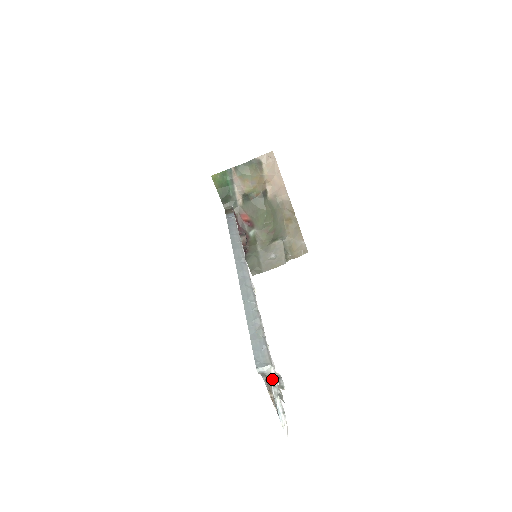
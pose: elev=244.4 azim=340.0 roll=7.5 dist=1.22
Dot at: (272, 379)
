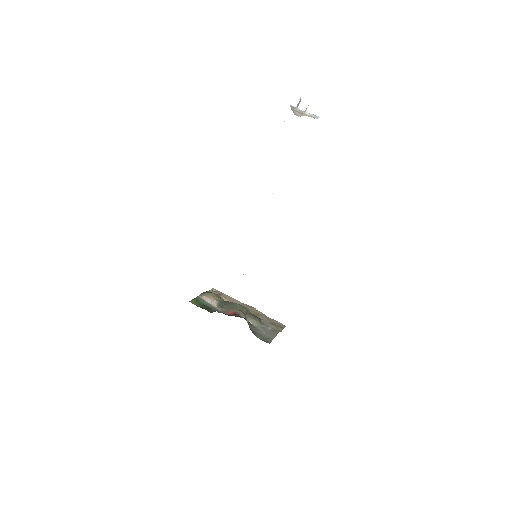
Dot at: (297, 107)
